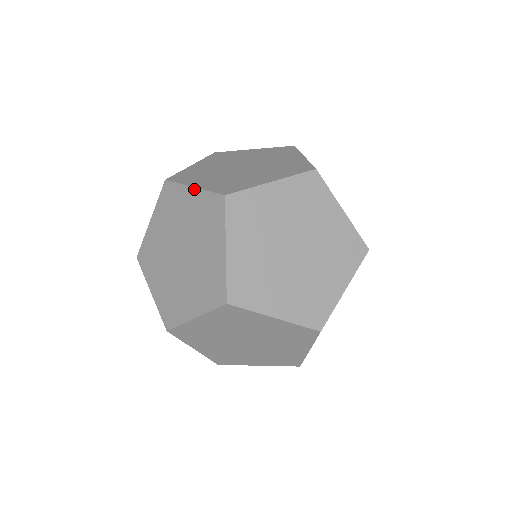
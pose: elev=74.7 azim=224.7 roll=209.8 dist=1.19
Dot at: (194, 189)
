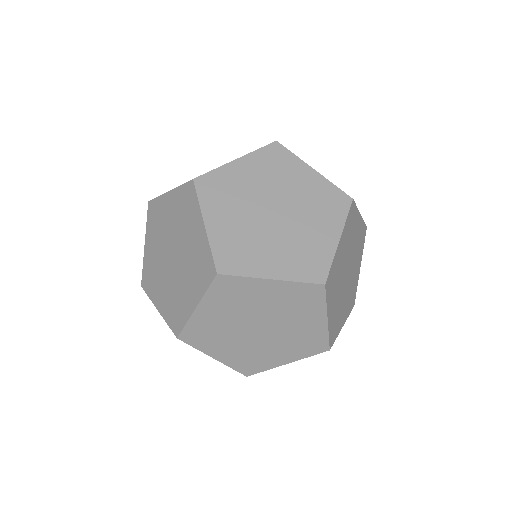
Dot at: (160, 313)
